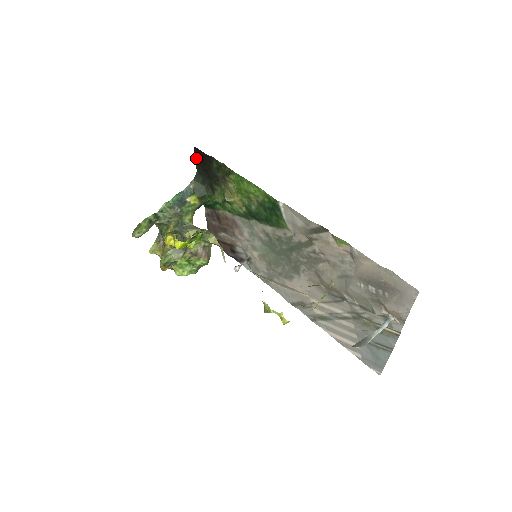
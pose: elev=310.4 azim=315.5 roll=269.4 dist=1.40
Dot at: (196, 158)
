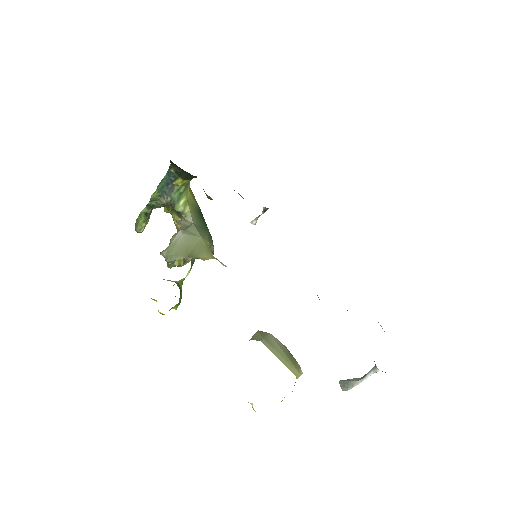
Dot at: occluded
